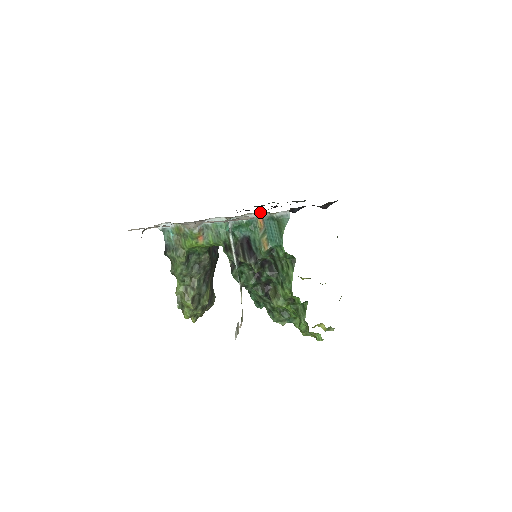
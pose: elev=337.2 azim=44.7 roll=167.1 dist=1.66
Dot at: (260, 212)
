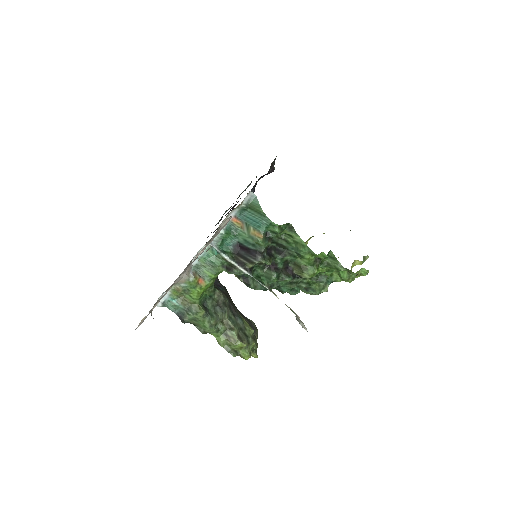
Dot at: (229, 214)
